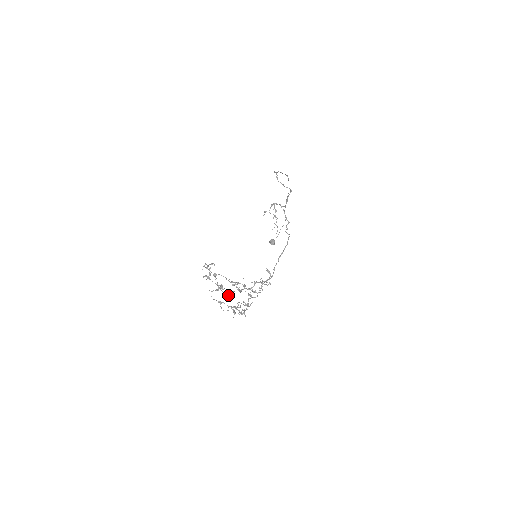
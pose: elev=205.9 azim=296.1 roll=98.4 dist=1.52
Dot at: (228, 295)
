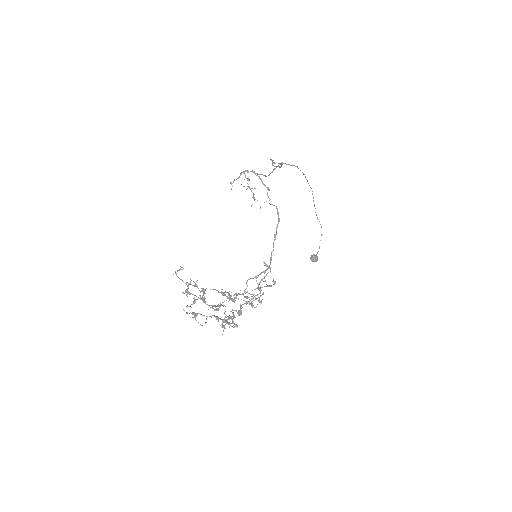
Dot at: occluded
